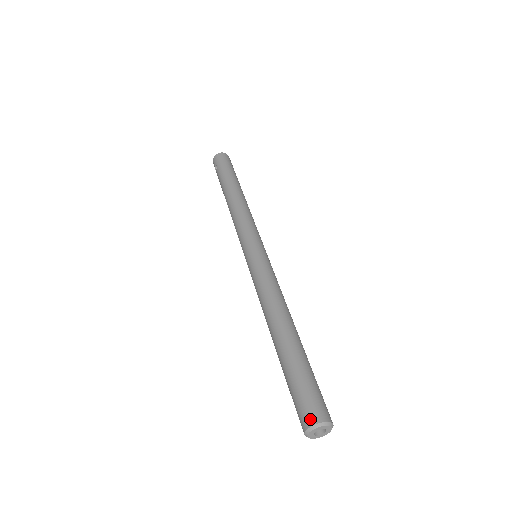
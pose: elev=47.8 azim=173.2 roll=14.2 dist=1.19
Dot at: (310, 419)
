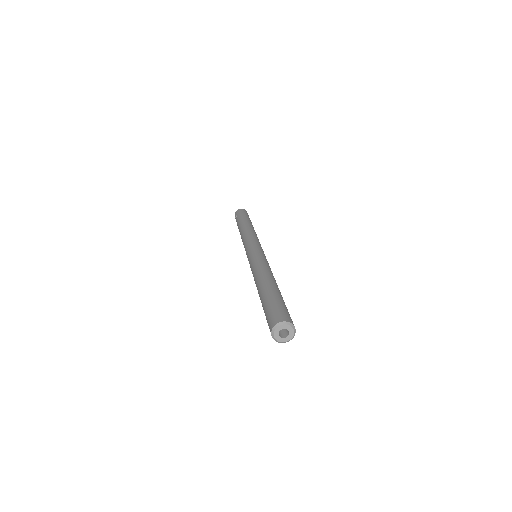
Dot at: (277, 320)
